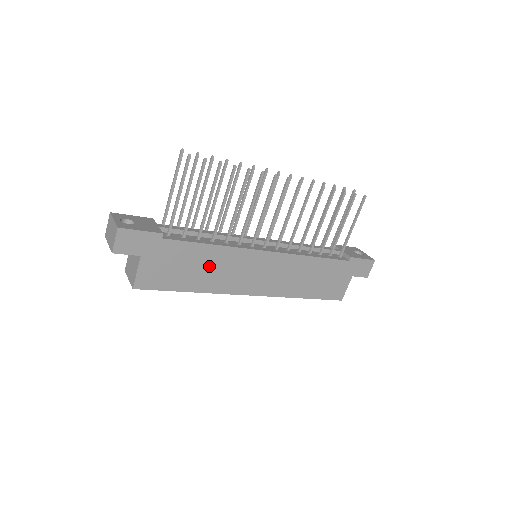
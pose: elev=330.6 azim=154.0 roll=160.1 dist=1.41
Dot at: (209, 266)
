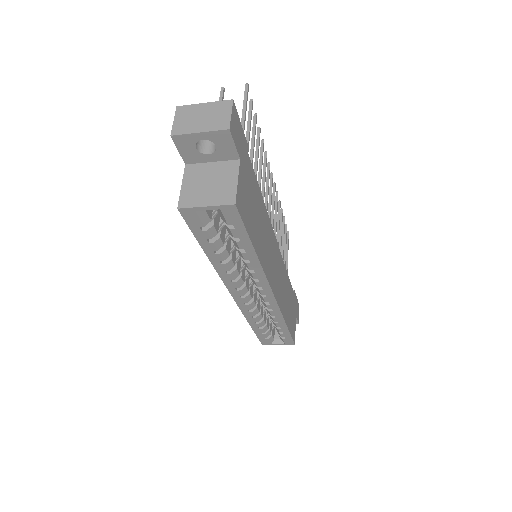
Dot at: (261, 226)
